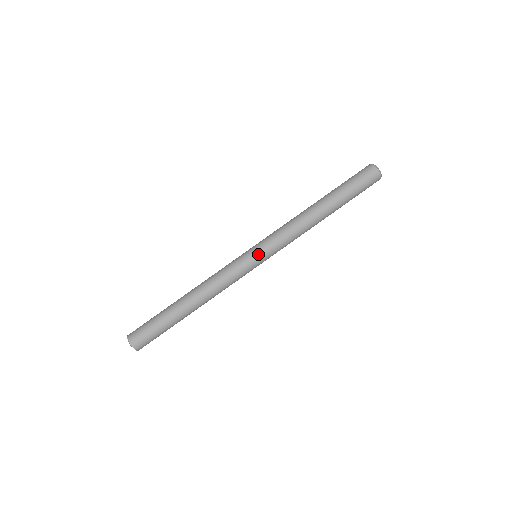
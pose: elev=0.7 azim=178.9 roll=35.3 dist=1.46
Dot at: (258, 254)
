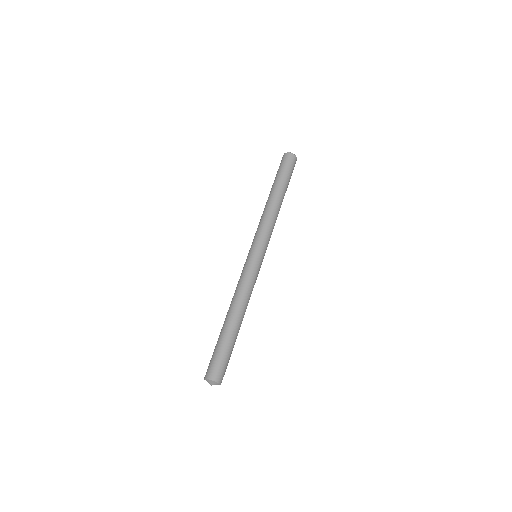
Dot at: (254, 250)
